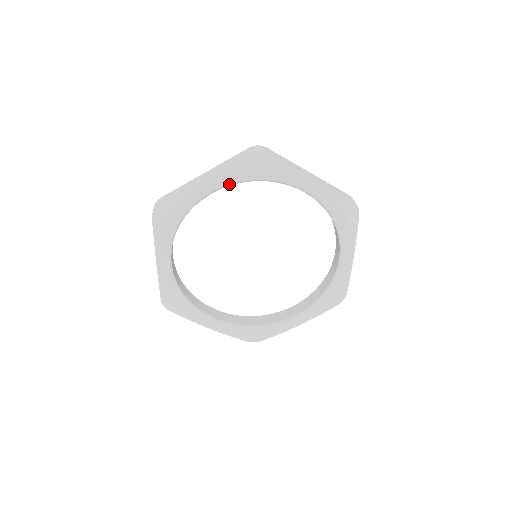
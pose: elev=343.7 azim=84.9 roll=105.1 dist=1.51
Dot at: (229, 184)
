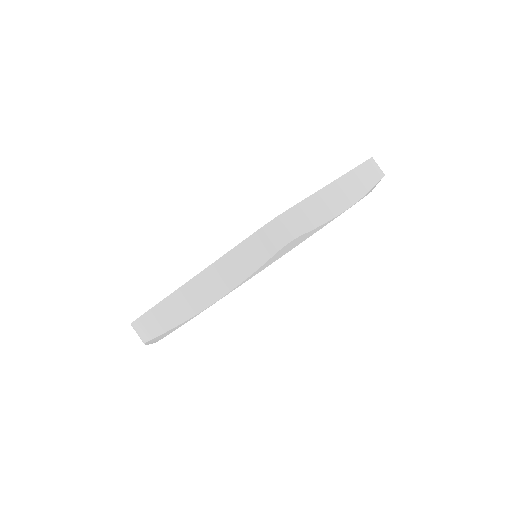
Dot at: occluded
